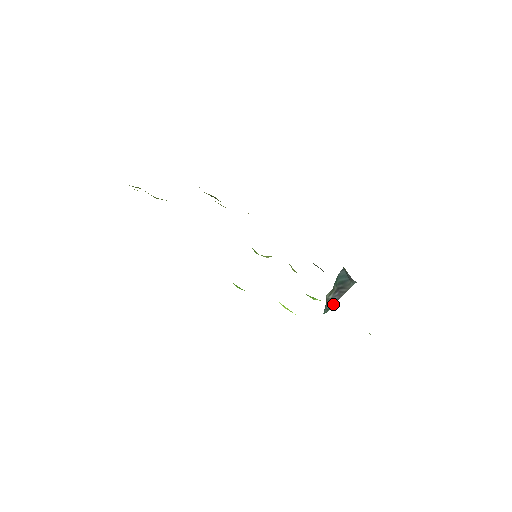
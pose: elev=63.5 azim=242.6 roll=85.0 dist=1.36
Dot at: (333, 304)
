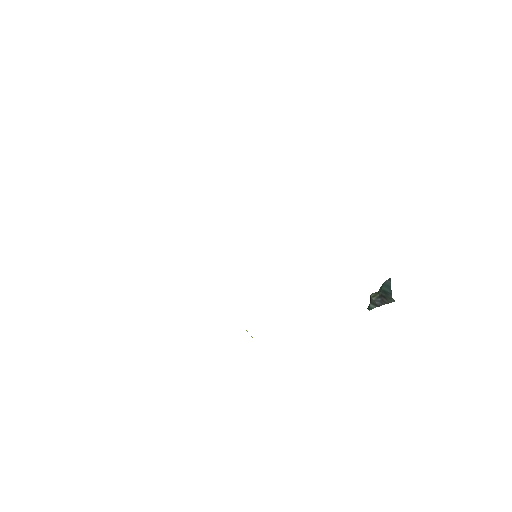
Dot at: (375, 306)
